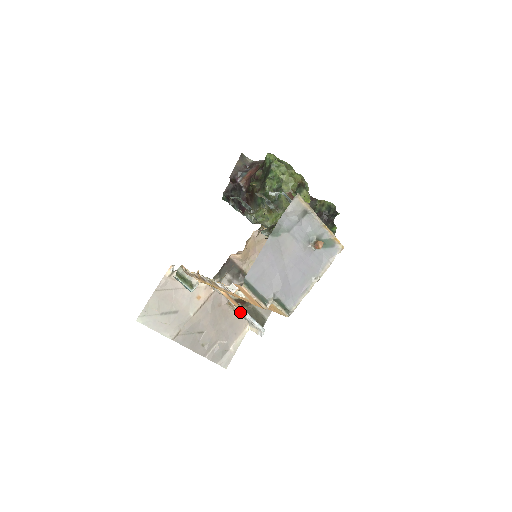
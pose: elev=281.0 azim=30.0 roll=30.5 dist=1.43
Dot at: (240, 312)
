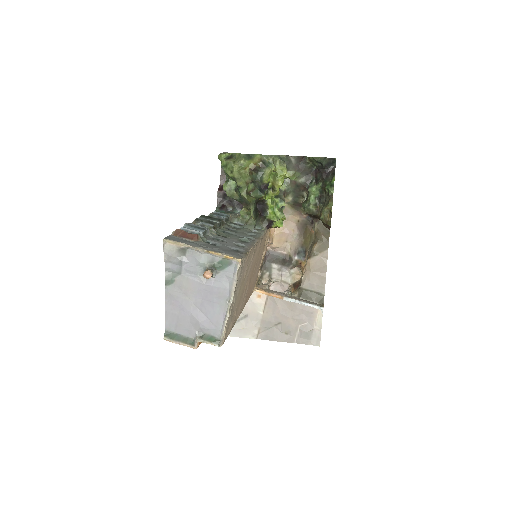
Dot at: occluded
